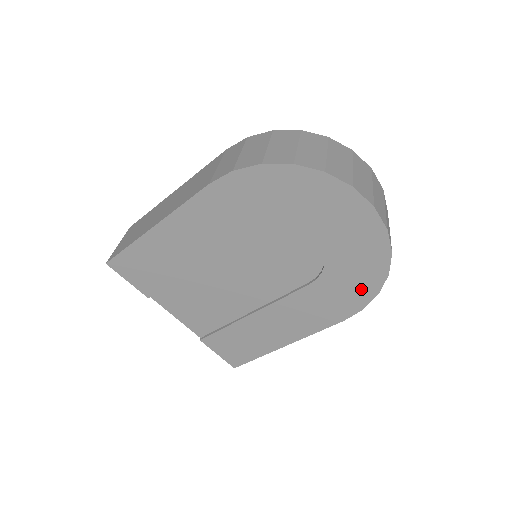
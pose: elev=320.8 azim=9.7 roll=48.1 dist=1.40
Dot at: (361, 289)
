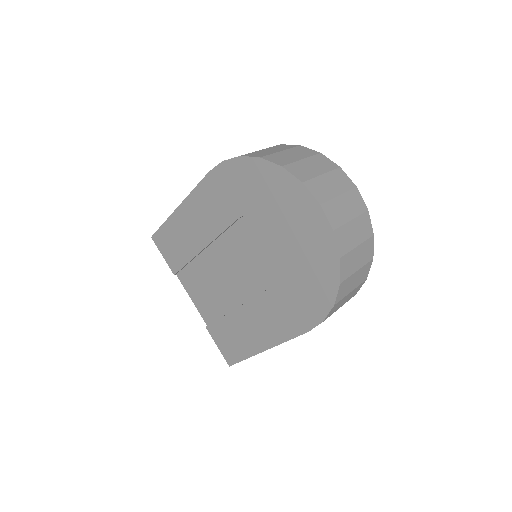
Dot at: (319, 296)
